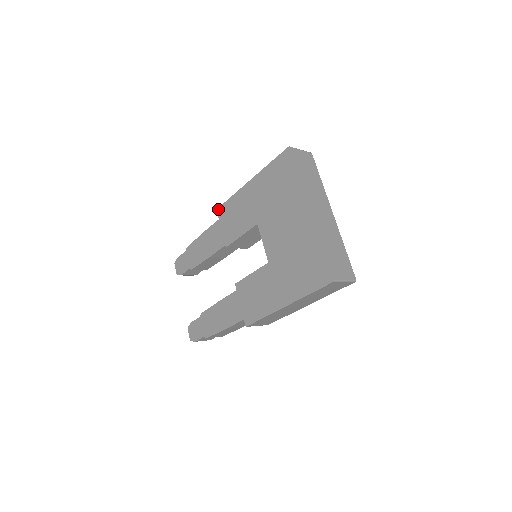
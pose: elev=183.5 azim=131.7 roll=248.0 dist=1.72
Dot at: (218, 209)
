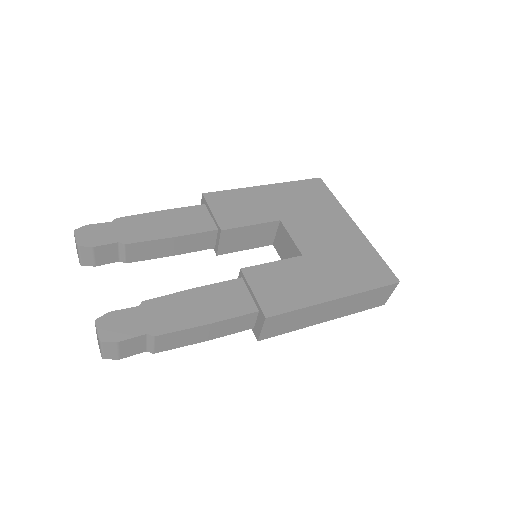
Dot at: (206, 193)
